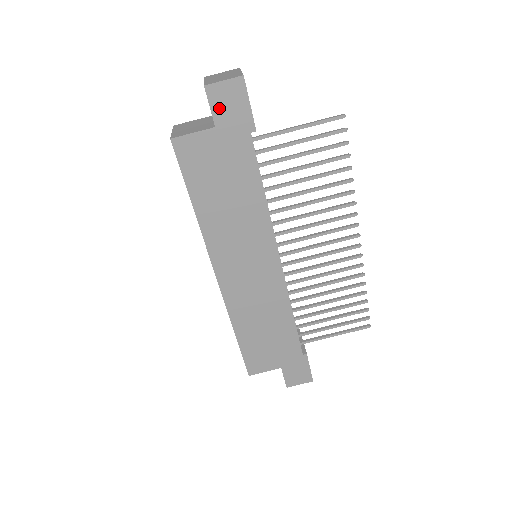
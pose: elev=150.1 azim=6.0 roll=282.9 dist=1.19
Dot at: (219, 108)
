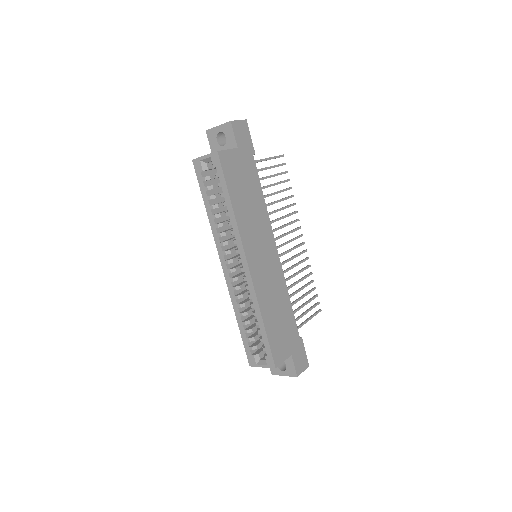
Dot at: (238, 136)
